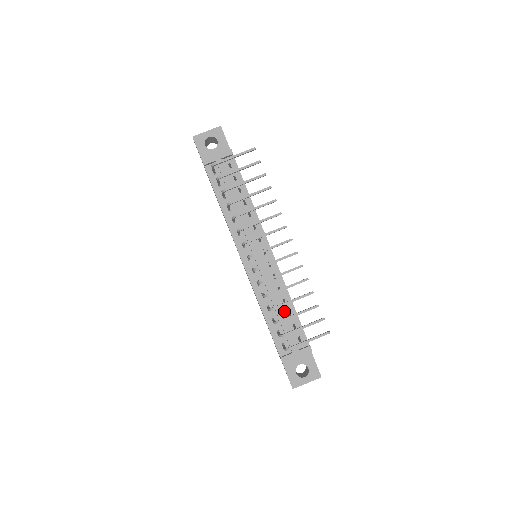
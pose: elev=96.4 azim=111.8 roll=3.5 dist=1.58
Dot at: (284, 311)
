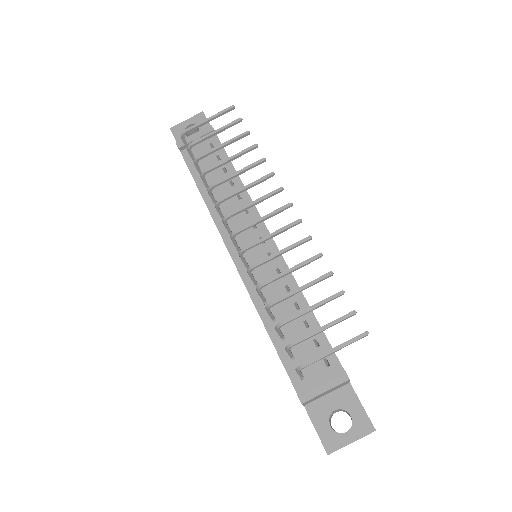
Dot at: (297, 320)
